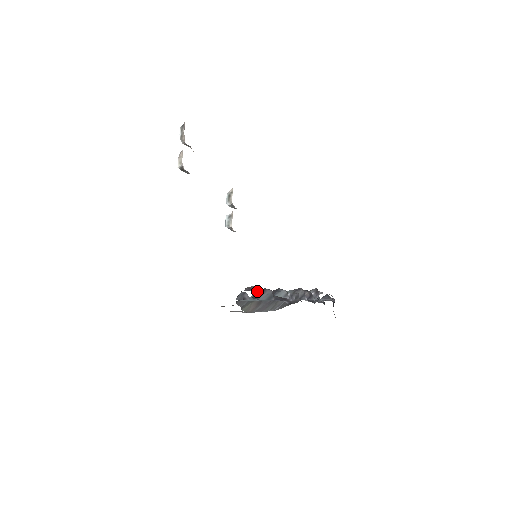
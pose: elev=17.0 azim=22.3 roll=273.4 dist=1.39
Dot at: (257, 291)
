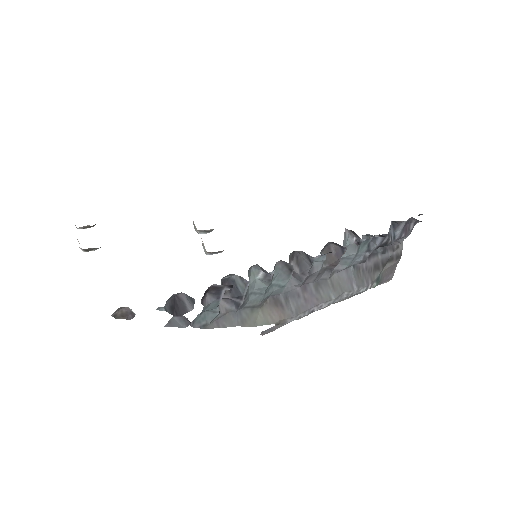
Dot at: occluded
